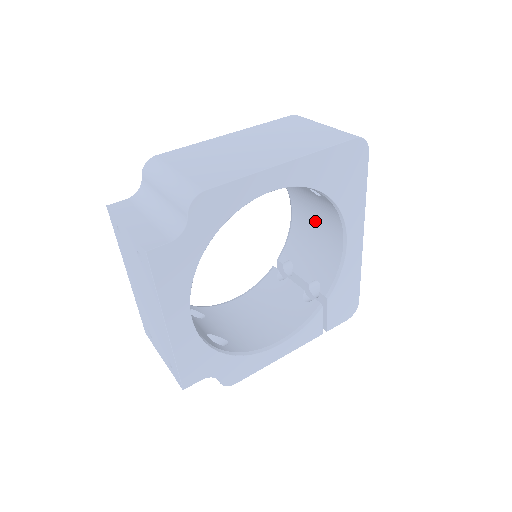
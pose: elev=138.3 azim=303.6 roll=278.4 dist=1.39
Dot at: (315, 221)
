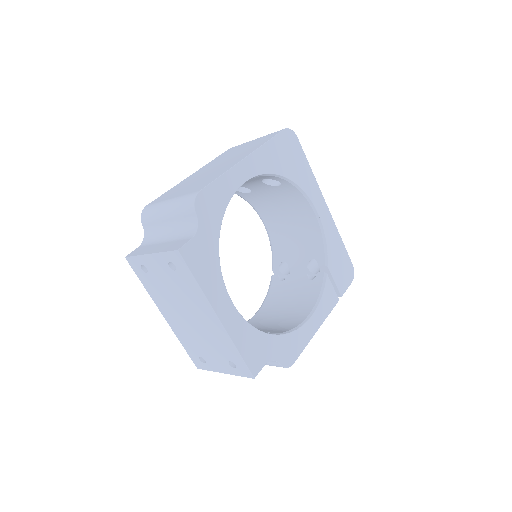
Dot at: (286, 216)
